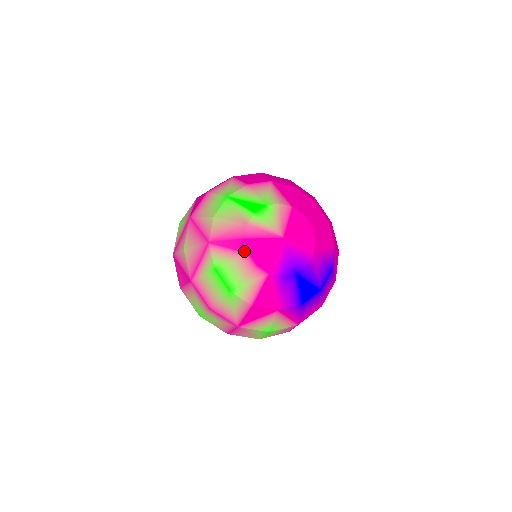
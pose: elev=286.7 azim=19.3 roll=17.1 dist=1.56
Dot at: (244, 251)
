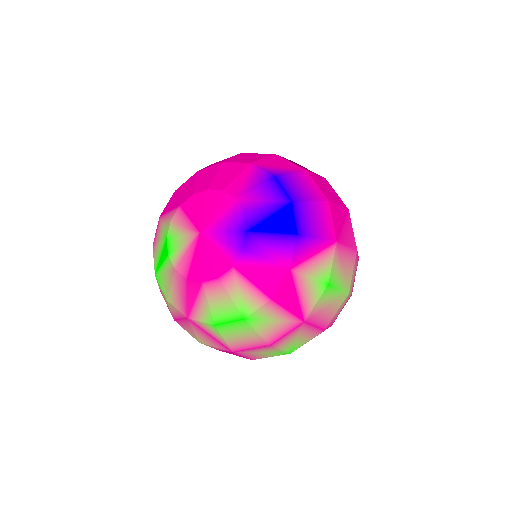
Dot at: (199, 286)
